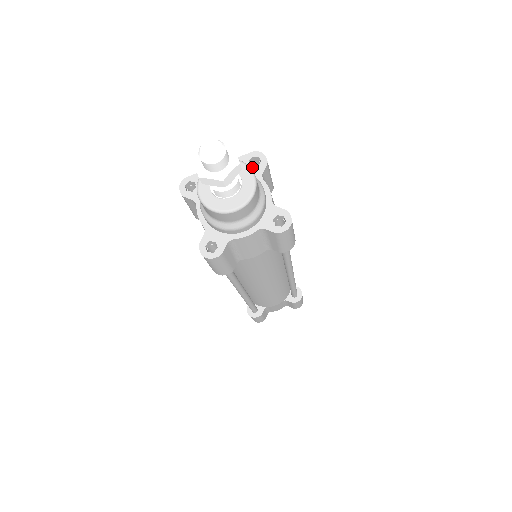
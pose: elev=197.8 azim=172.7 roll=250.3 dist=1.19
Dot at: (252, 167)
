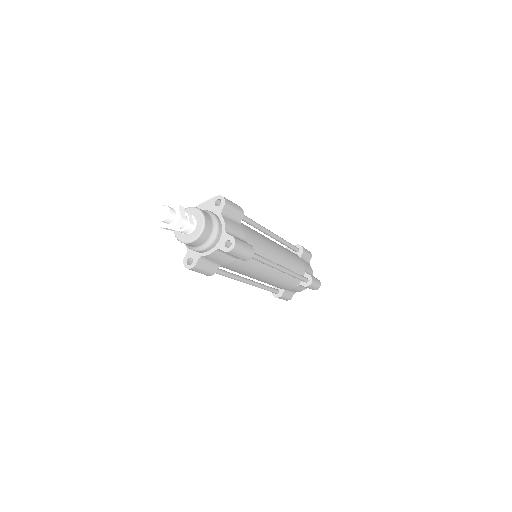
Dot at: (216, 207)
